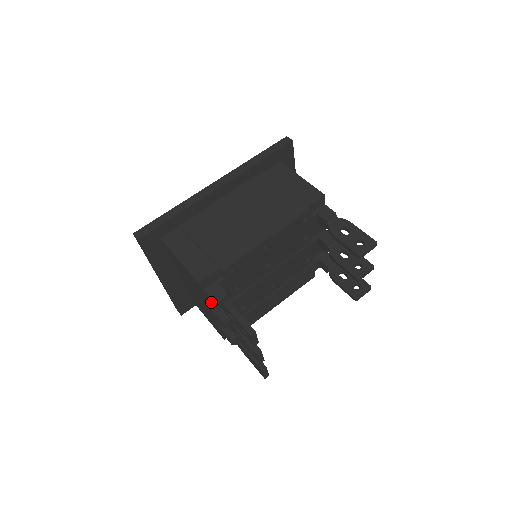
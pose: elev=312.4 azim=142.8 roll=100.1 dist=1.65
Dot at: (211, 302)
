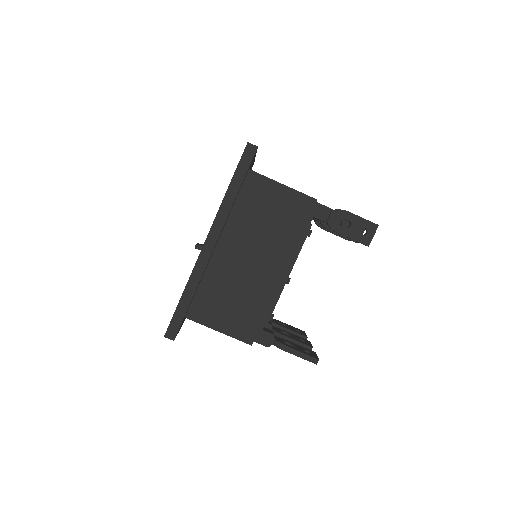
Dot at: occluded
